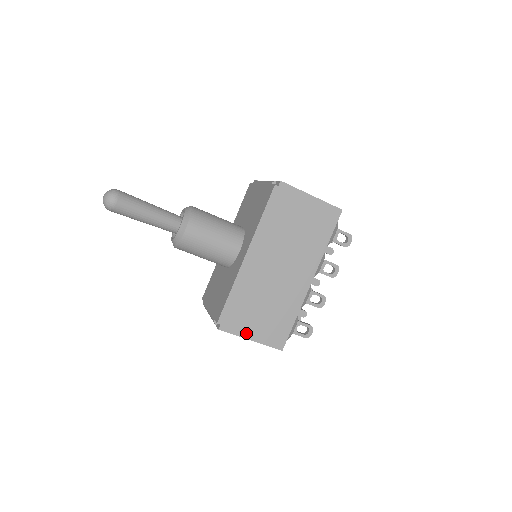
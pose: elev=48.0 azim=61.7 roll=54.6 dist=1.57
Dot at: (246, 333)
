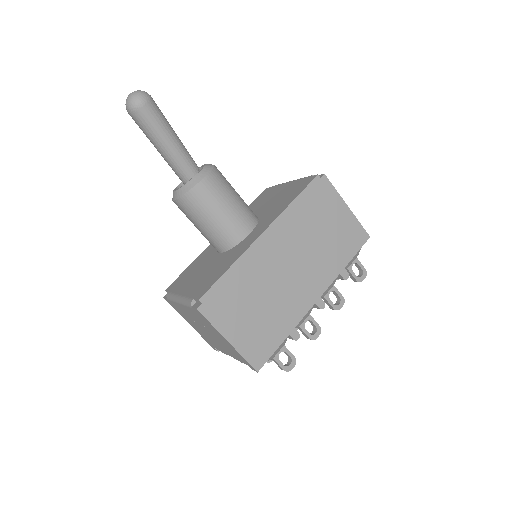
Dot at: (226, 329)
